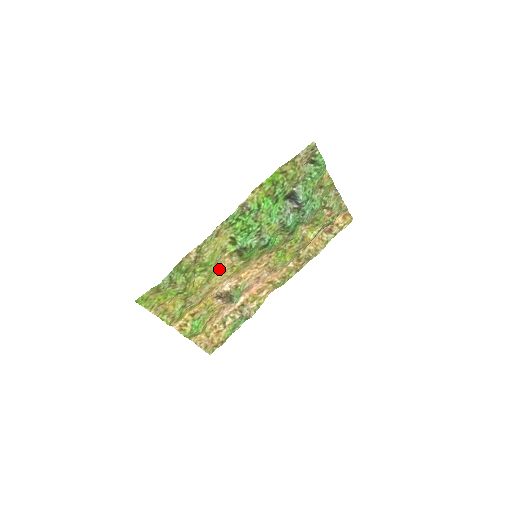
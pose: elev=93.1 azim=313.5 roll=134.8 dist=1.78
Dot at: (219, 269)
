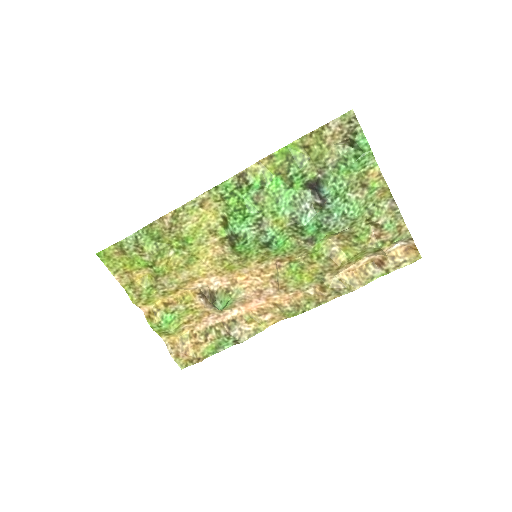
Dot at: (204, 255)
